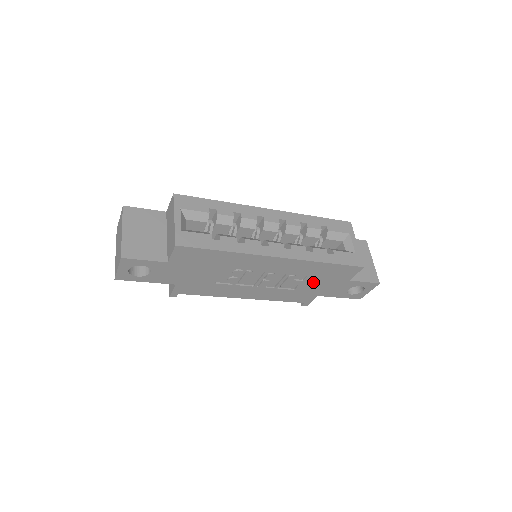
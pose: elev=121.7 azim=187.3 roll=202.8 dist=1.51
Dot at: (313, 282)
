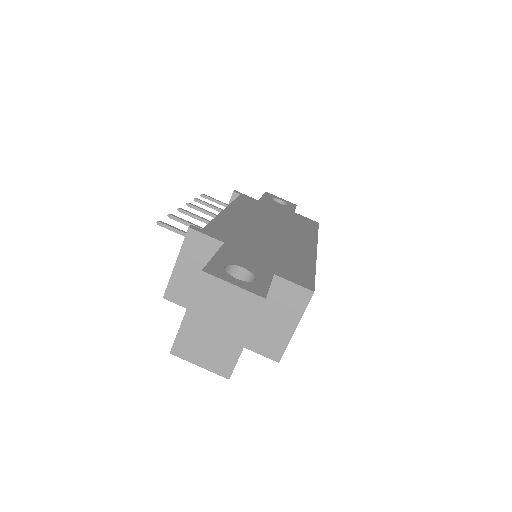
Dot at: occluded
